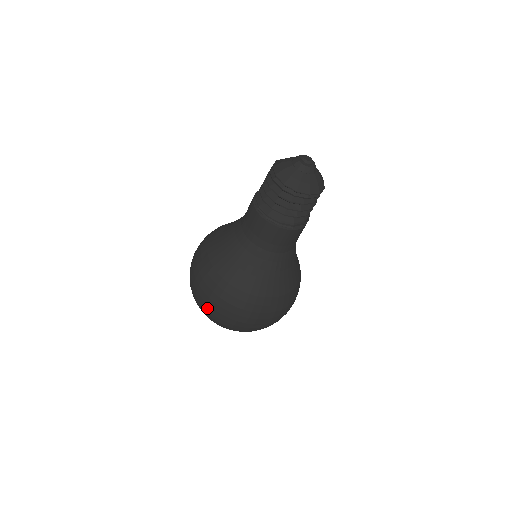
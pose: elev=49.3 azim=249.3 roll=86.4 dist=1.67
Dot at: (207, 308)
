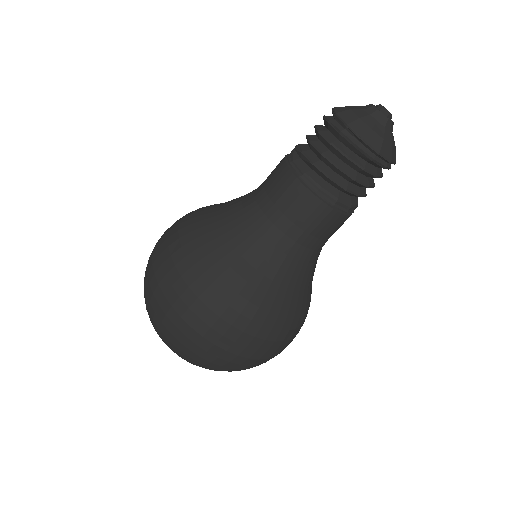
Dot at: (188, 335)
